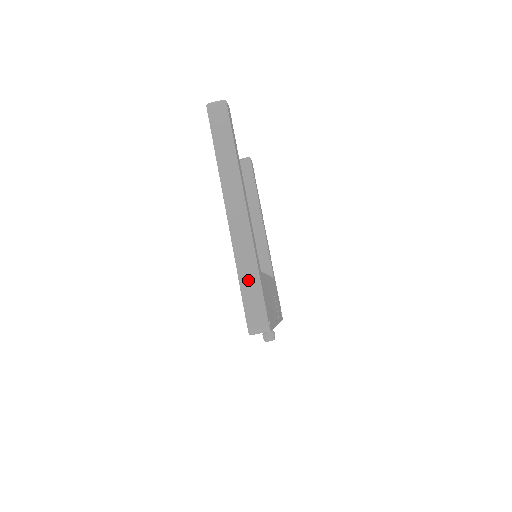
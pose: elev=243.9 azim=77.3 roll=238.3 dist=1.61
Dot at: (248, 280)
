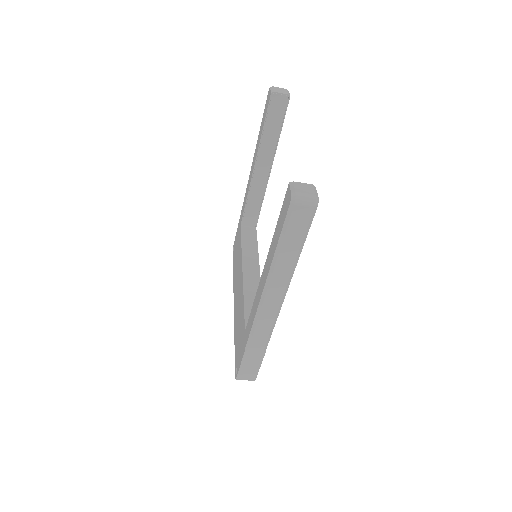
Dot at: (254, 353)
